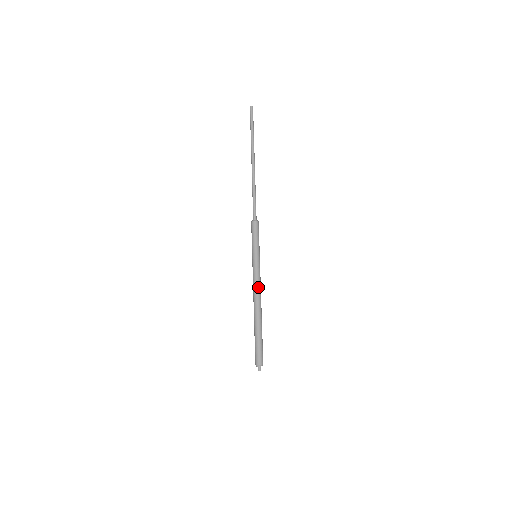
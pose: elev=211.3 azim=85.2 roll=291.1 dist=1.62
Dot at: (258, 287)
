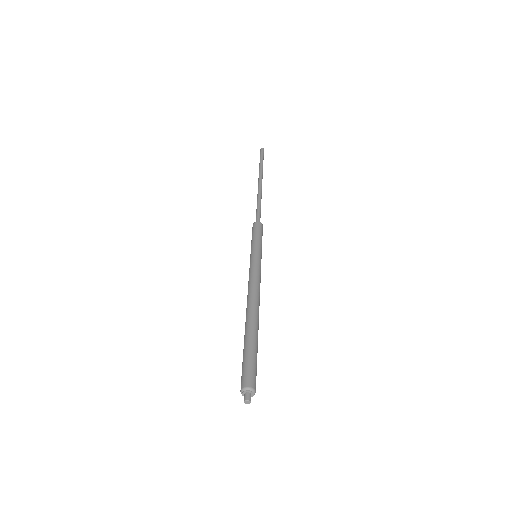
Dot at: (252, 284)
